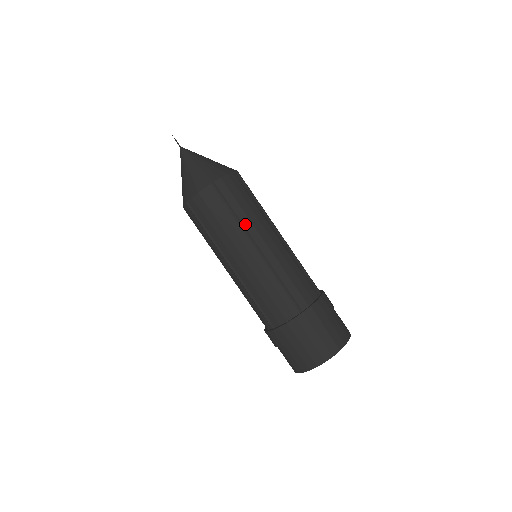
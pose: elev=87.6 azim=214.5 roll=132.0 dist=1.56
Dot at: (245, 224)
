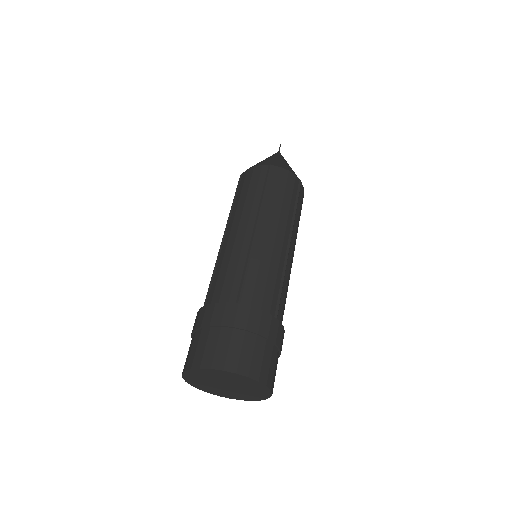
Dot at: (265, 206)
